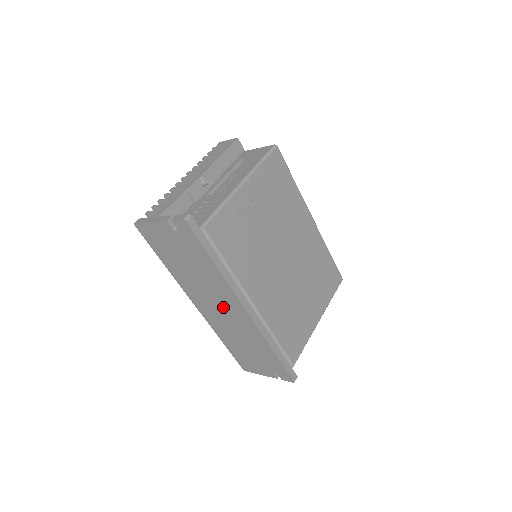
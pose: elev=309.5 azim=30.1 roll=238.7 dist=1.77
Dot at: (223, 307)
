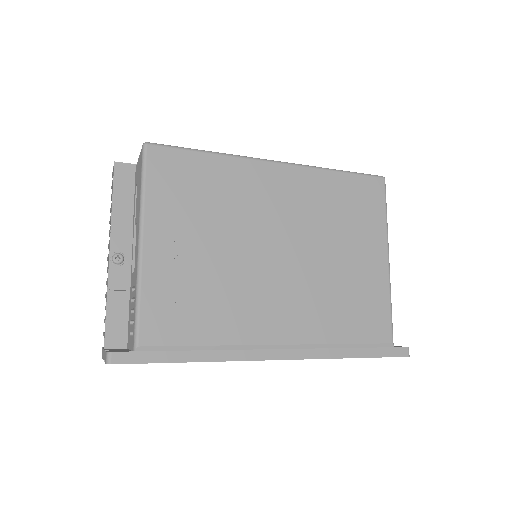
Dot at: occluded
